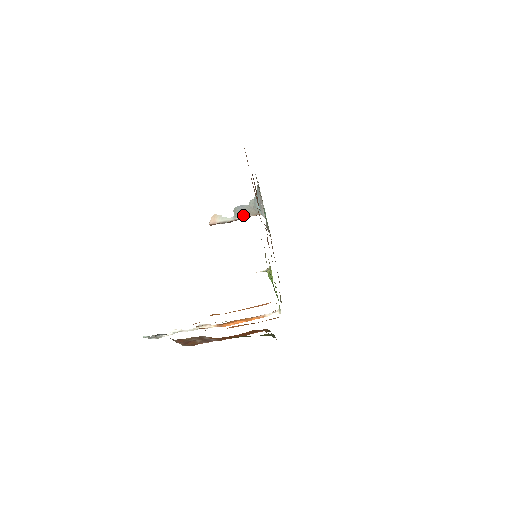
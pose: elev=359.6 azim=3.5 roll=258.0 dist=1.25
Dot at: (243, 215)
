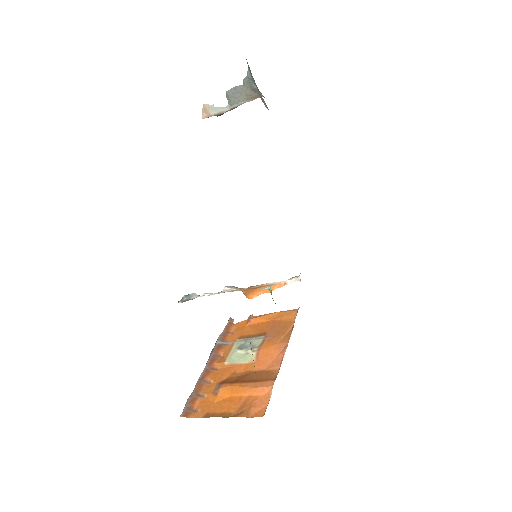
Dot at: (240, 102)
